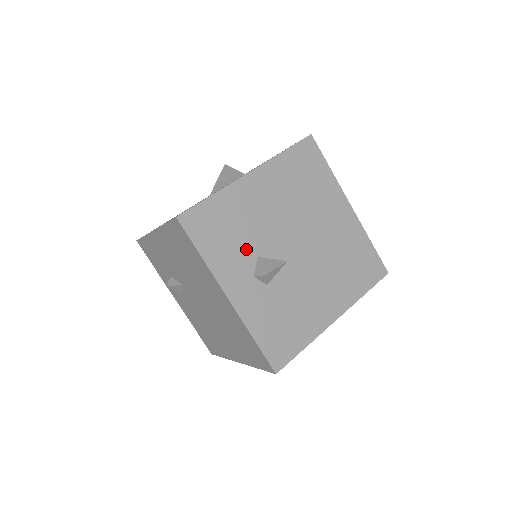
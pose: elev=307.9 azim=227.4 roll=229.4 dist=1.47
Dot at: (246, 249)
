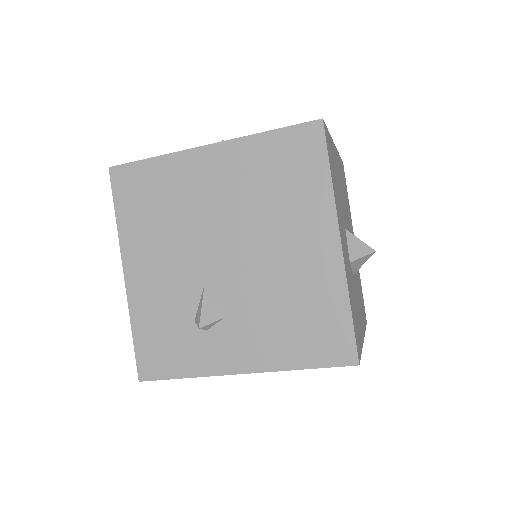
Dot at: occluded
